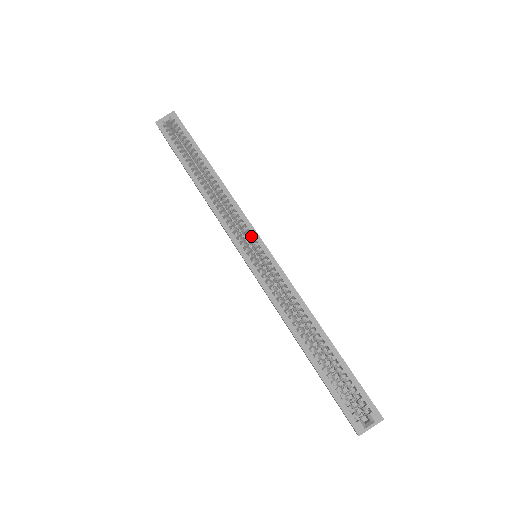
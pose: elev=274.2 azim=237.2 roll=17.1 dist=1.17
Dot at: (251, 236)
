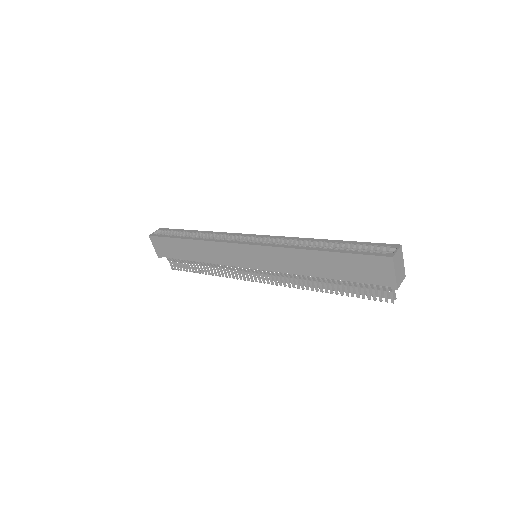
Dot at: (247, 239)
